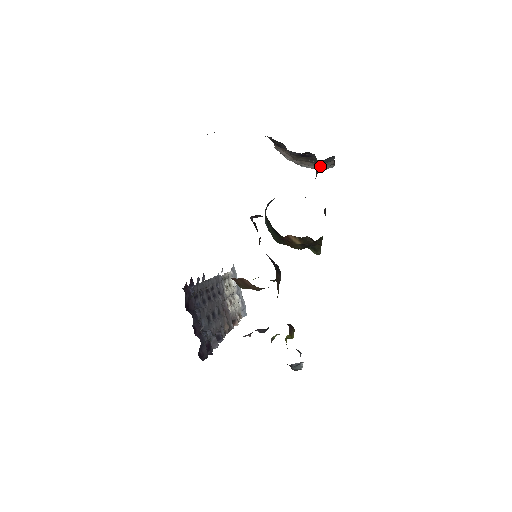
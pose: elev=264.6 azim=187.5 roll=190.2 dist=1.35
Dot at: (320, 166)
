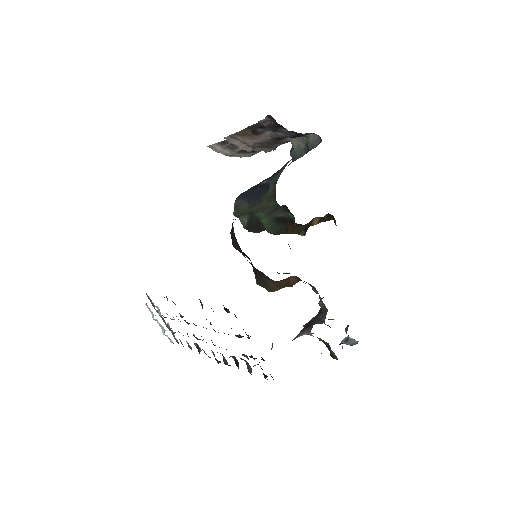
Dot at: (270, 150)
